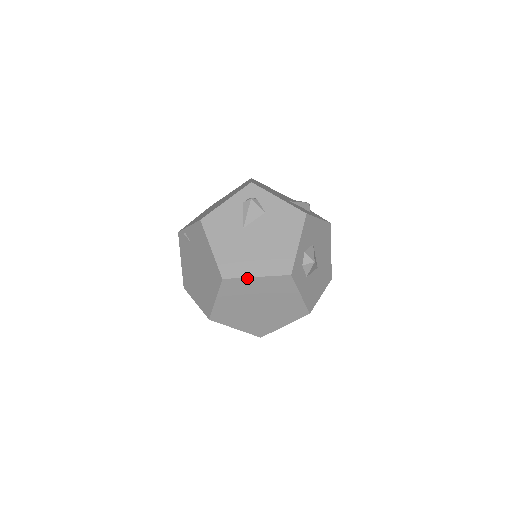
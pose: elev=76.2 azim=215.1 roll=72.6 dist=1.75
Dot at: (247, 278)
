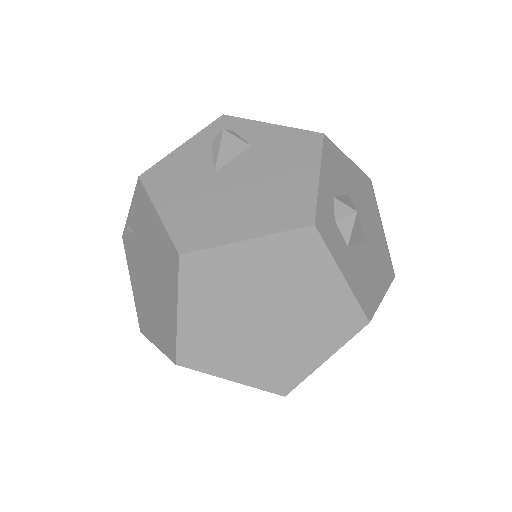
Dot at: (228, 246)
